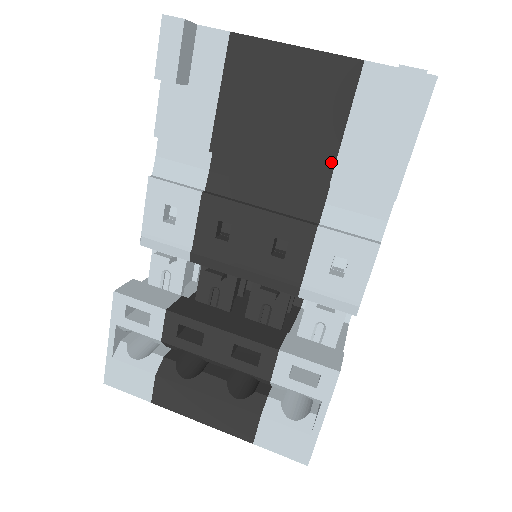
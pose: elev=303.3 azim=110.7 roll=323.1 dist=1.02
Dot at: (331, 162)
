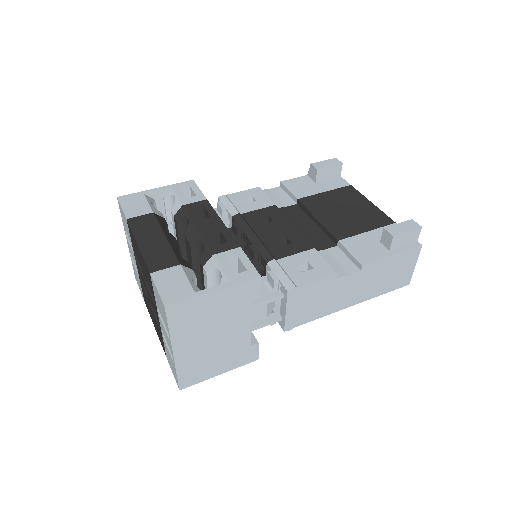
Dot at: (348, 236)
